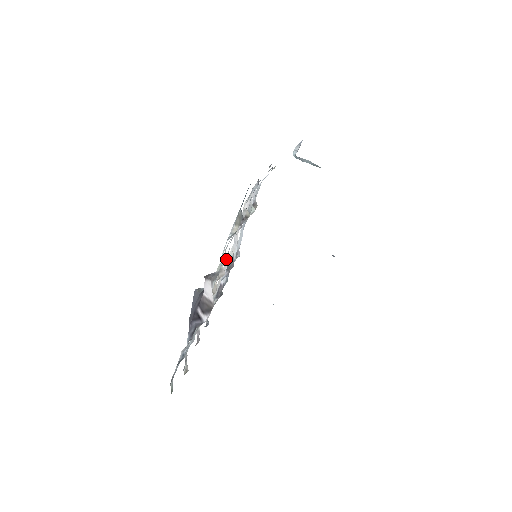
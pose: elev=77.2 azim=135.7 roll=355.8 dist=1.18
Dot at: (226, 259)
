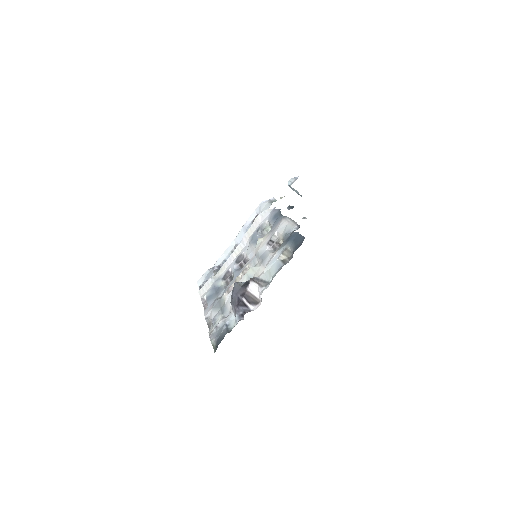
Dot at: (254, 264)
